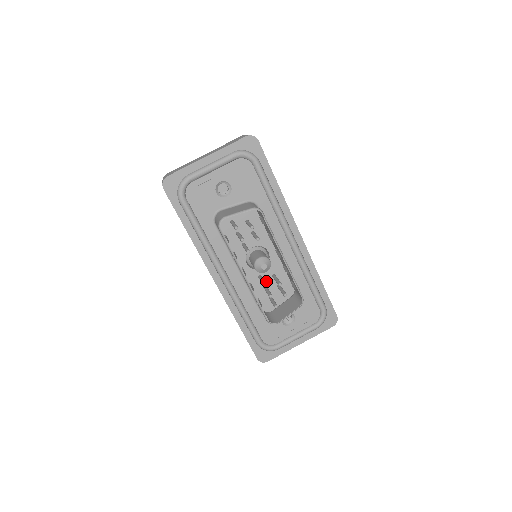
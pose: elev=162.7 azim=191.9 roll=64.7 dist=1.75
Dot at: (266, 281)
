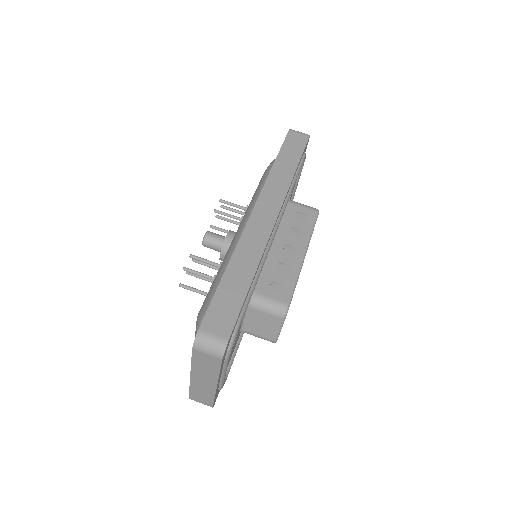
Dot at: occluded
